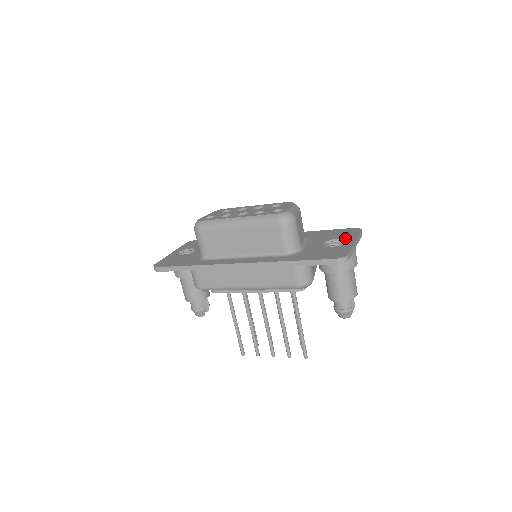
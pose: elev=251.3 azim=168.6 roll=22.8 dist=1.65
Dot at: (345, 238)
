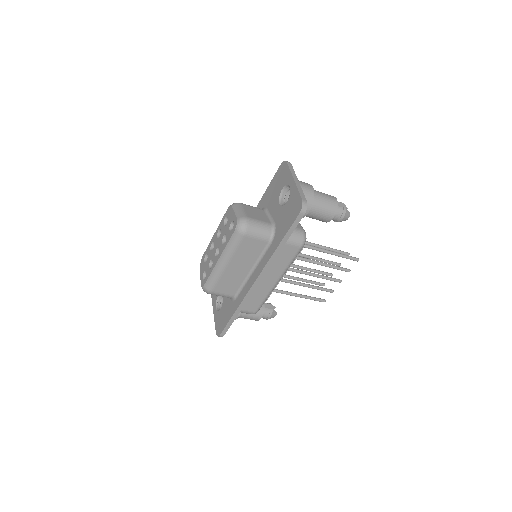
Dot at: (286, 183)
